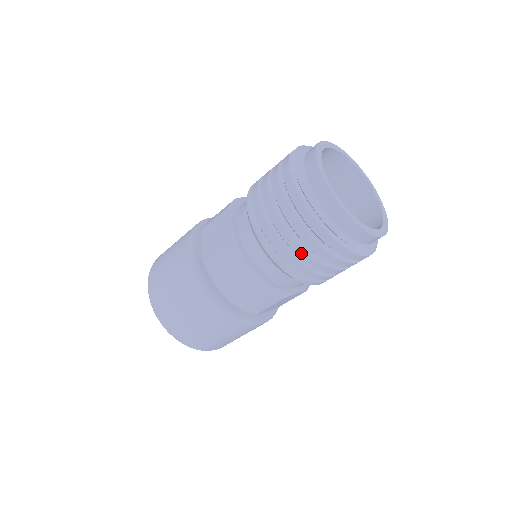
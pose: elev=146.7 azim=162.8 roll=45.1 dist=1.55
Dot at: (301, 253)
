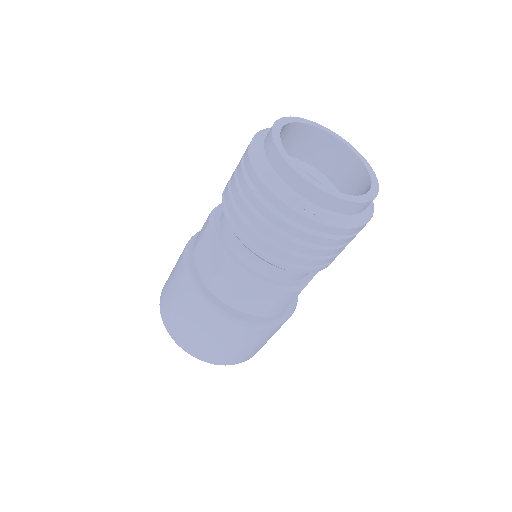
Dot at: (301, 250)
